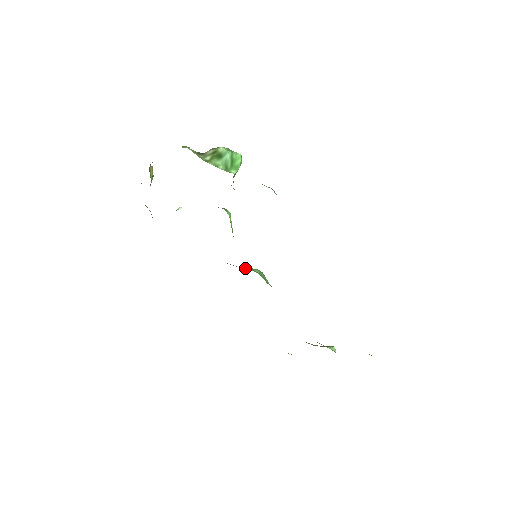
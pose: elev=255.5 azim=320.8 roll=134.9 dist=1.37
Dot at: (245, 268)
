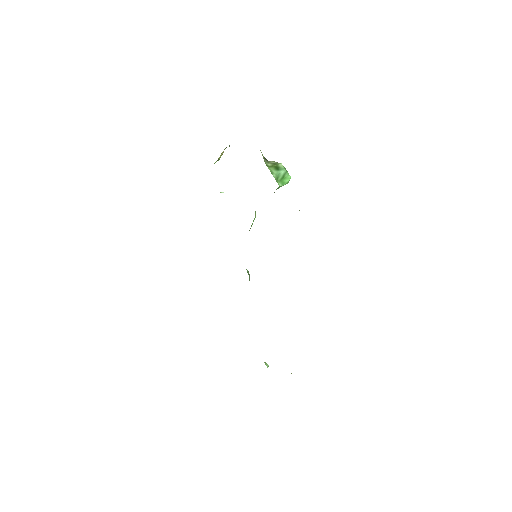
Dot at: occluded
